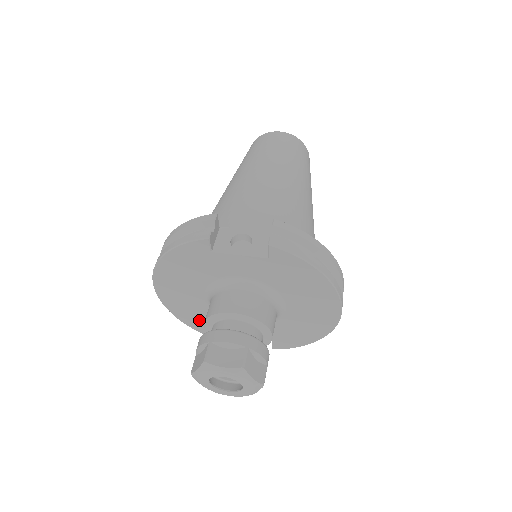
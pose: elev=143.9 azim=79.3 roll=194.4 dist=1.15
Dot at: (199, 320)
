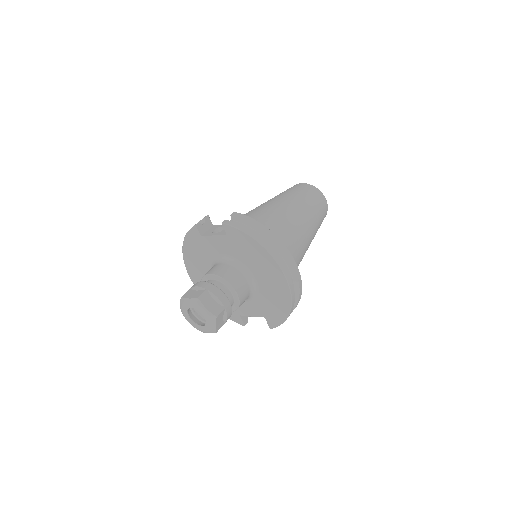
Dot at: occluded
